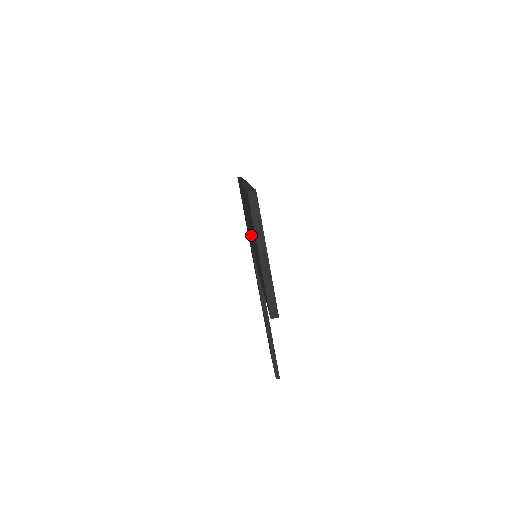
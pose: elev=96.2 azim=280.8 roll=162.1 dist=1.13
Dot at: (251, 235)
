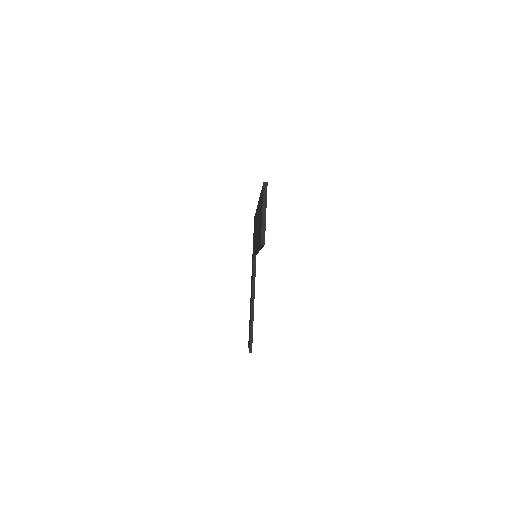
Dot at: occluded
